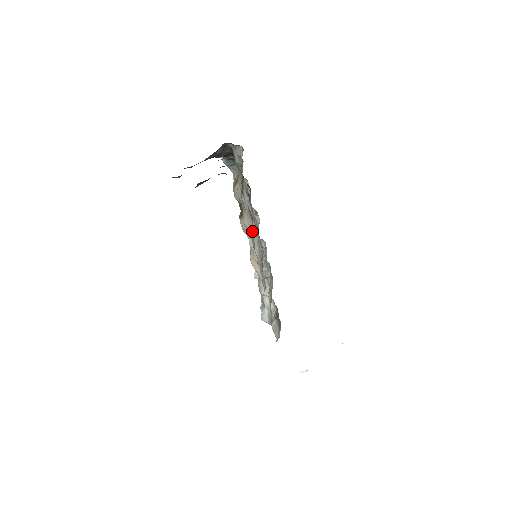
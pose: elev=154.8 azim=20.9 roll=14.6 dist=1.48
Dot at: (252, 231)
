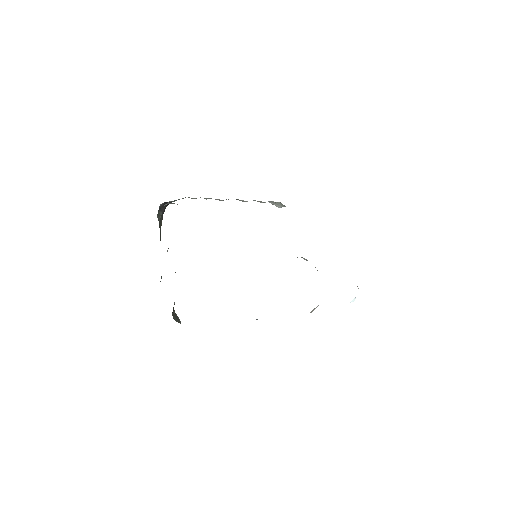
Dot at: occluded
